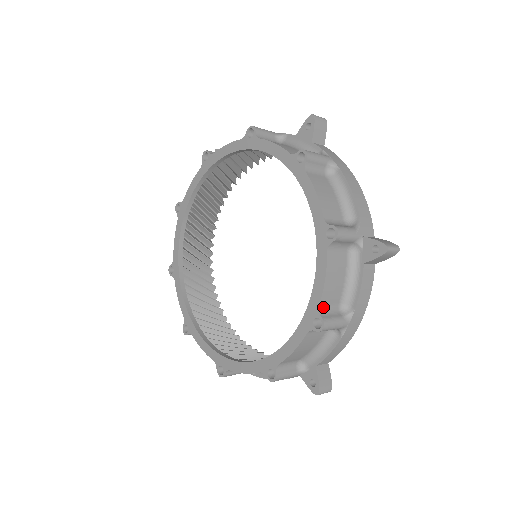
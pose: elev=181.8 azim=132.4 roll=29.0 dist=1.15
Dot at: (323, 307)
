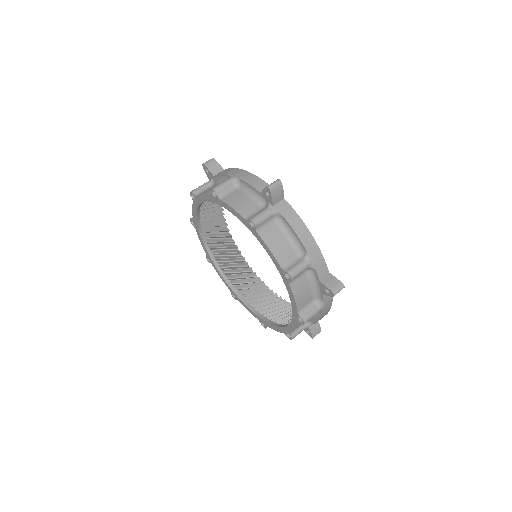
Dot at: occluded
